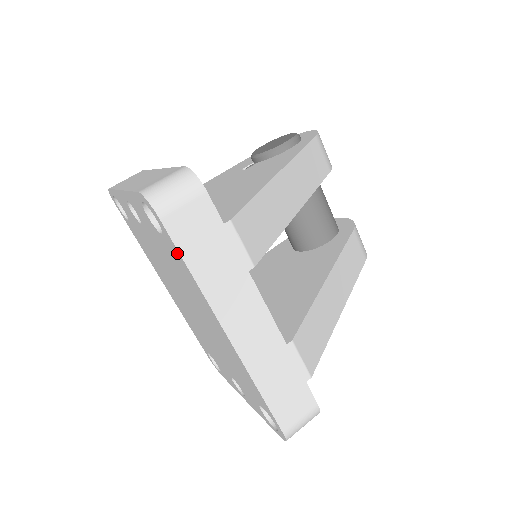
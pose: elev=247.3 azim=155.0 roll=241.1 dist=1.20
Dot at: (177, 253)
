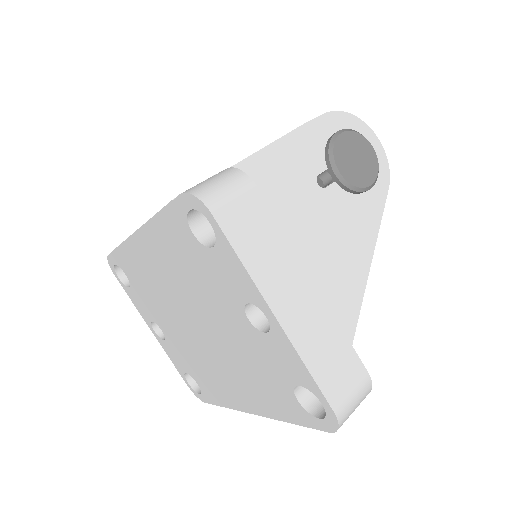
Dot at: (299, 419)
